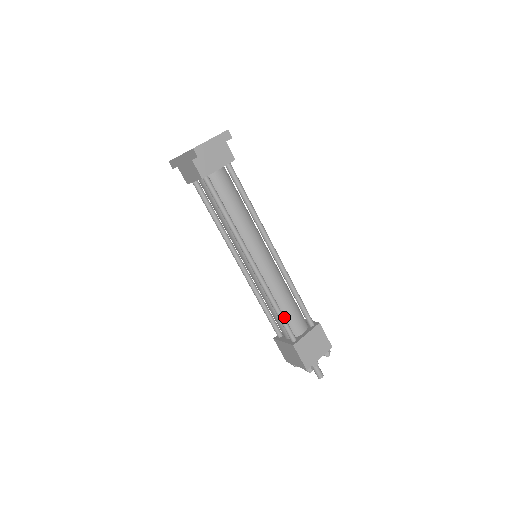
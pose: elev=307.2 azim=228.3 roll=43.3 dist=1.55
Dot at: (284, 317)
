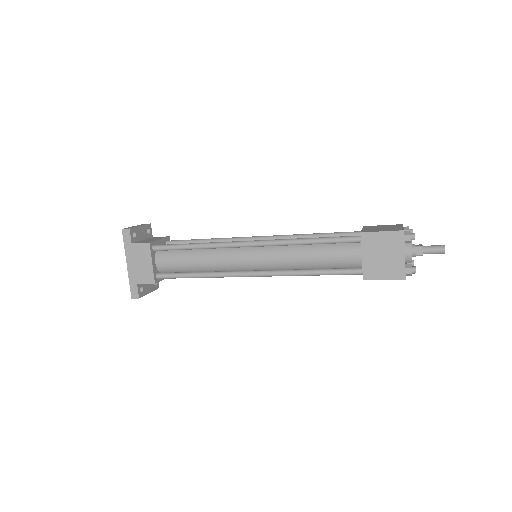
Dot at: (326, 238)
